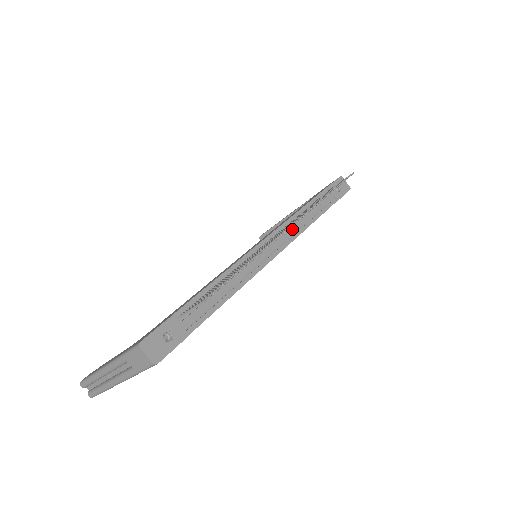
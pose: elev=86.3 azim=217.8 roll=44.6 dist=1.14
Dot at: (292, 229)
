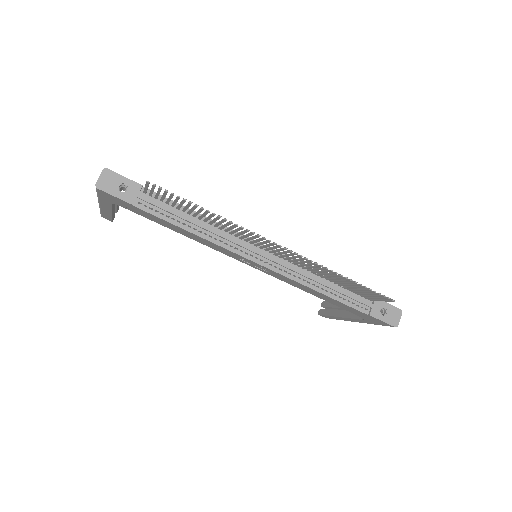
Dot at: (297, 270)
